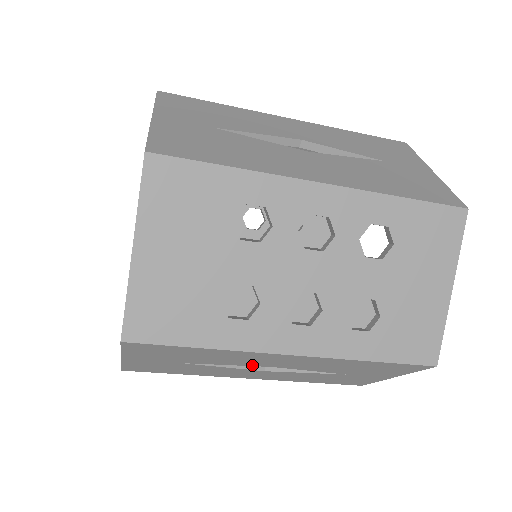
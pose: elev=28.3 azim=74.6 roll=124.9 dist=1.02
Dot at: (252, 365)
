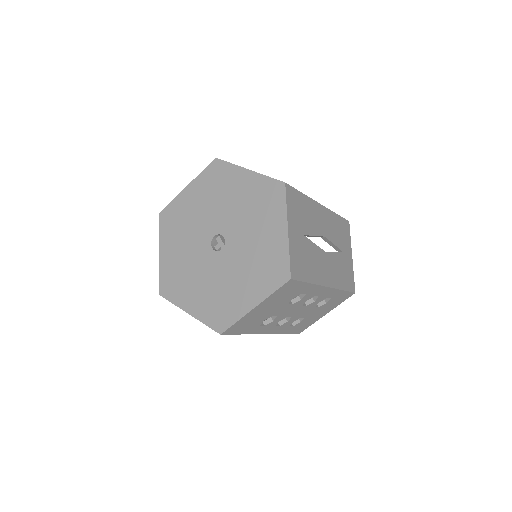
Dot at: occluded
